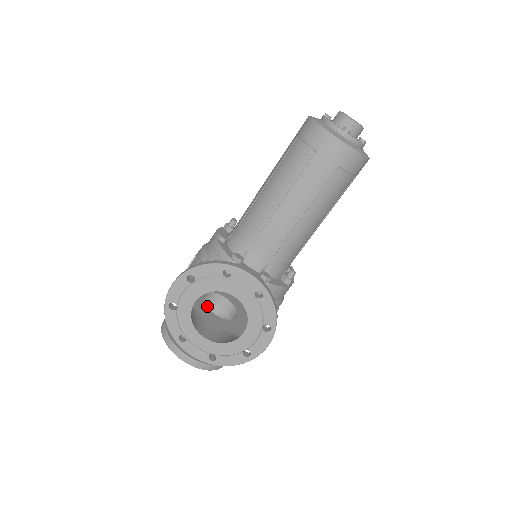
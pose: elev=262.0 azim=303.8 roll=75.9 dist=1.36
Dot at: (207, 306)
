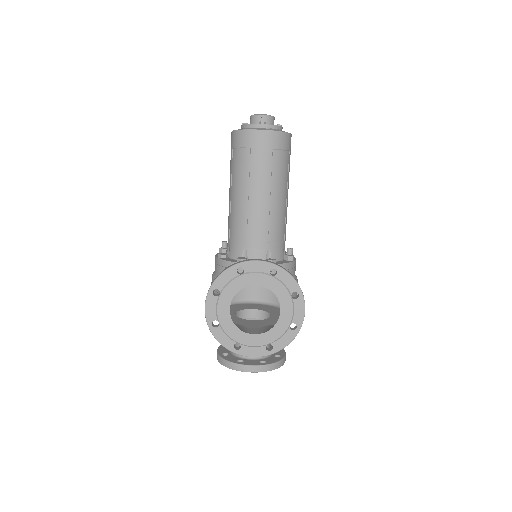
Dot at: occluded
